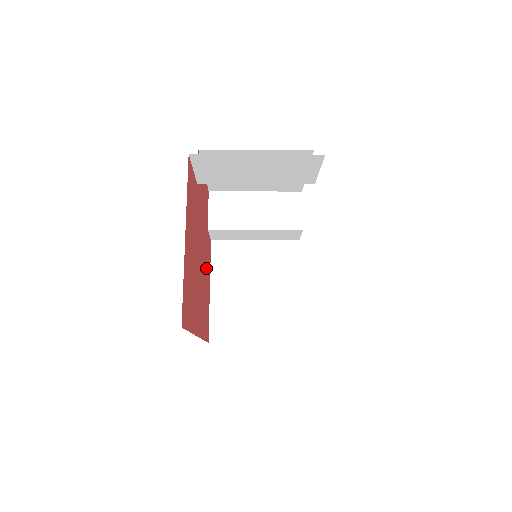
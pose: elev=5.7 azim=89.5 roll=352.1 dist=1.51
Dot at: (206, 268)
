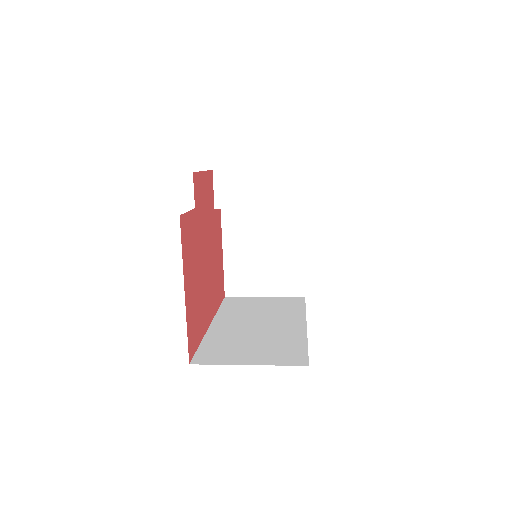
Dot at: (216, 246)
